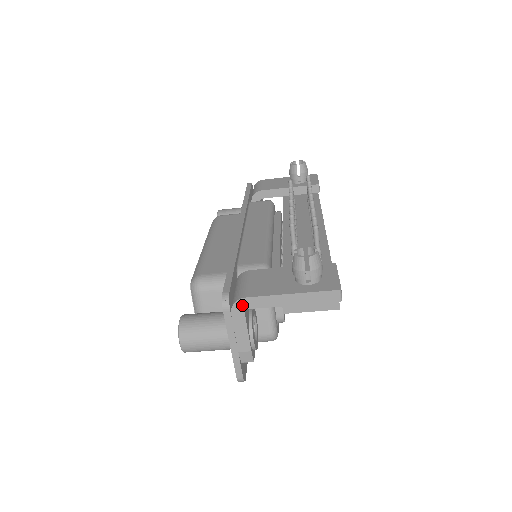
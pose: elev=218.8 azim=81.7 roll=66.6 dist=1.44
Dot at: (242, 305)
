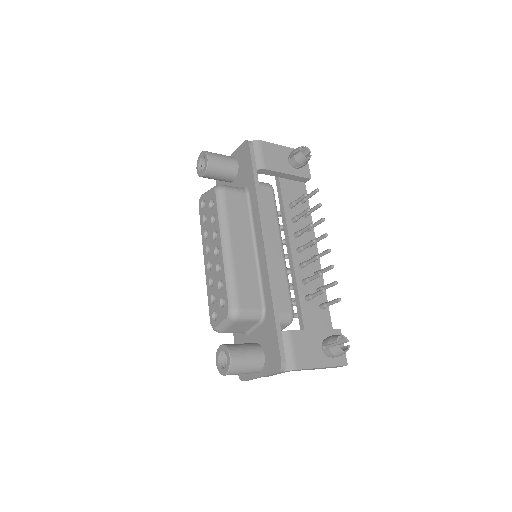
Dot at: occluded
